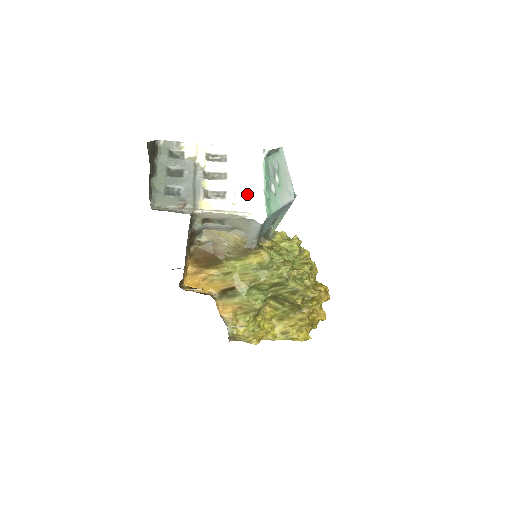
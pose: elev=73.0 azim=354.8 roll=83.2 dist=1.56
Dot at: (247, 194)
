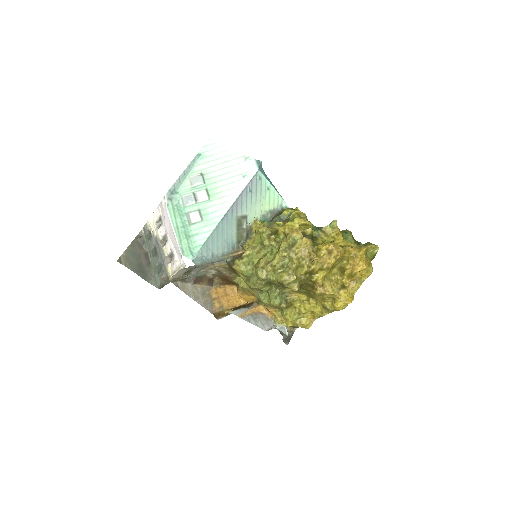
Dot at: (176, 248)
